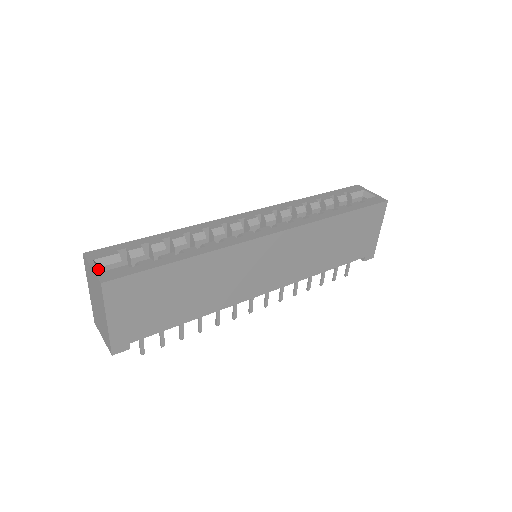
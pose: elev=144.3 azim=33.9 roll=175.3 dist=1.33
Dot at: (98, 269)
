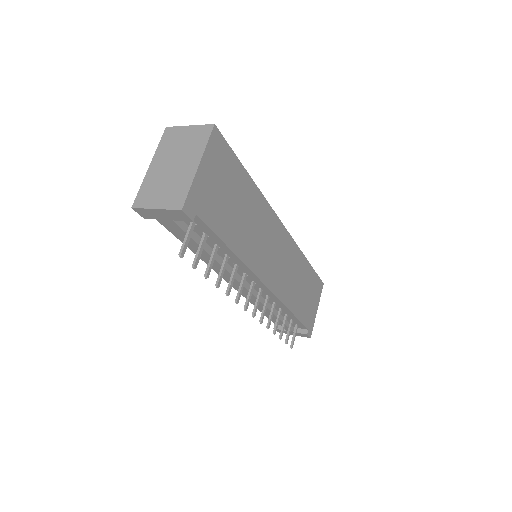
Dot at: (197, 128)
